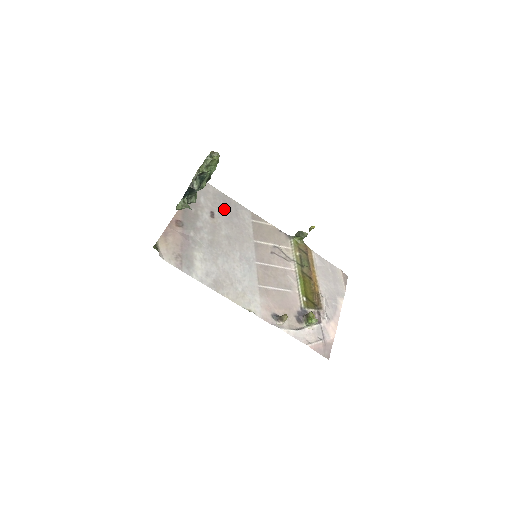
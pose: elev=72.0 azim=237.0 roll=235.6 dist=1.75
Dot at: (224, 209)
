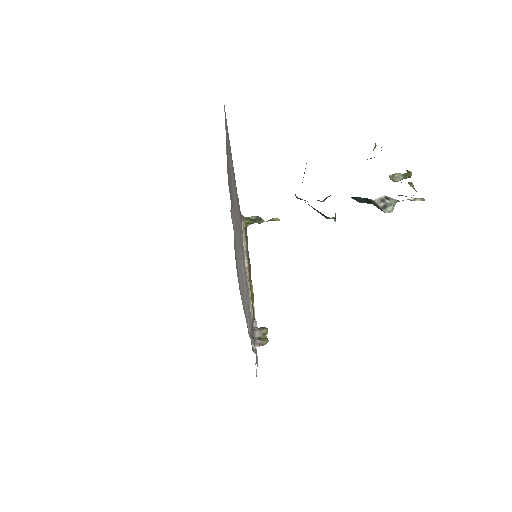
Dot at: occluded
